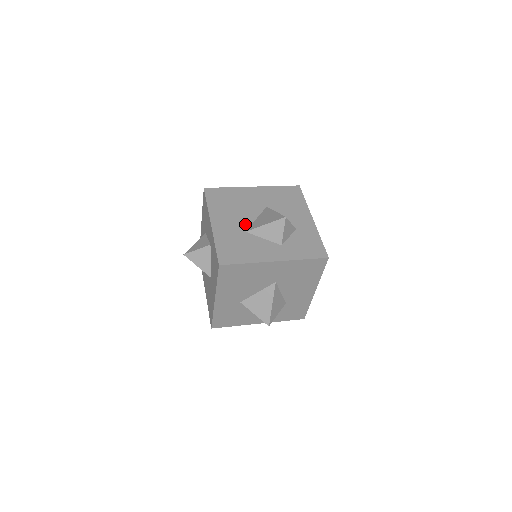
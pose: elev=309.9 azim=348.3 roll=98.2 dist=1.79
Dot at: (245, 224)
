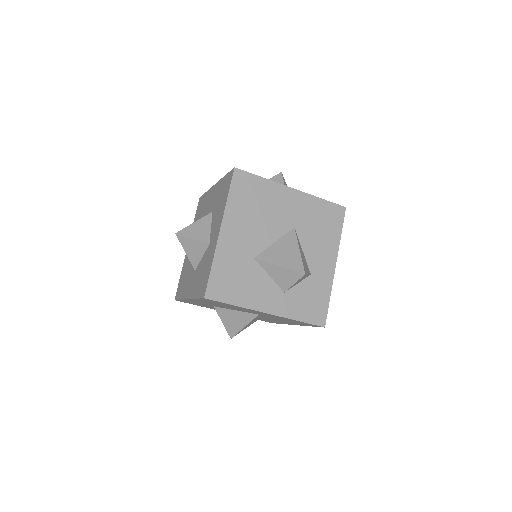
Dot at: (258, 246)
